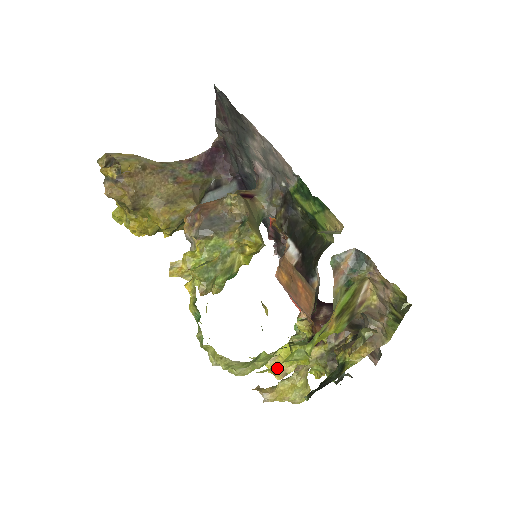
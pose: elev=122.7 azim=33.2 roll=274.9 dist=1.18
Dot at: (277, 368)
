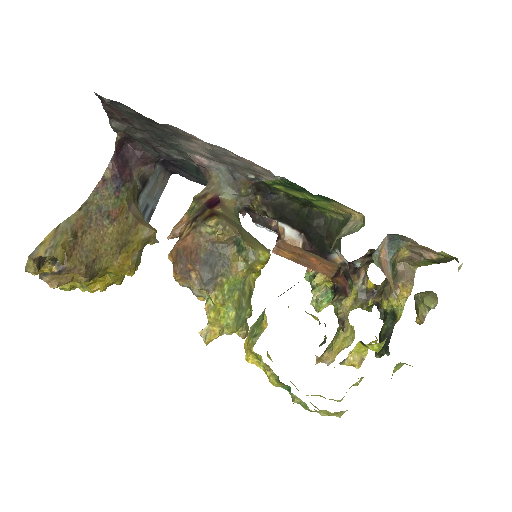
Dot at: (354, 361)
